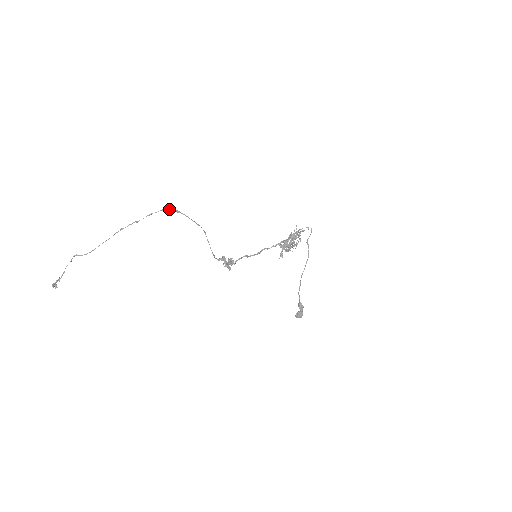
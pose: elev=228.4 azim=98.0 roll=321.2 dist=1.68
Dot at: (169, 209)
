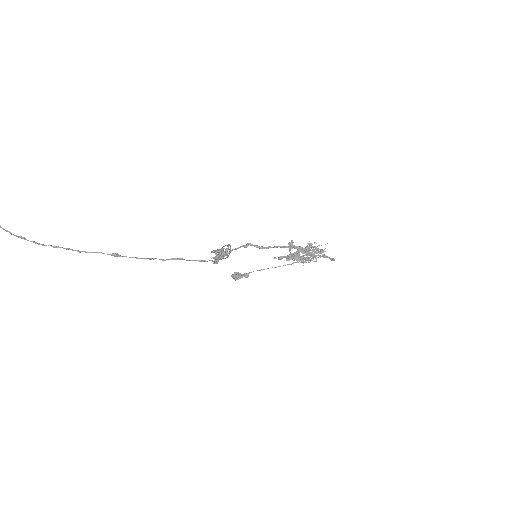
Dot at: (212, 260)
